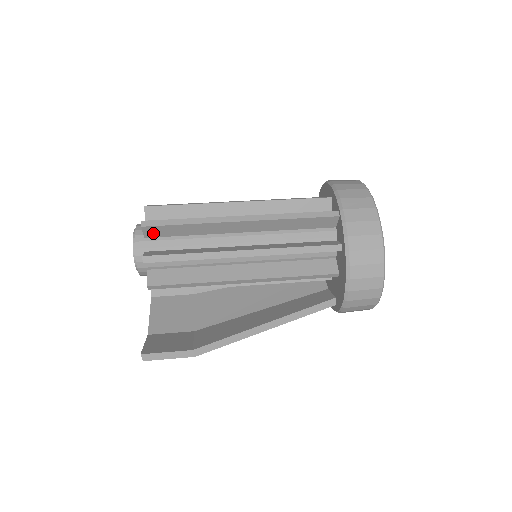
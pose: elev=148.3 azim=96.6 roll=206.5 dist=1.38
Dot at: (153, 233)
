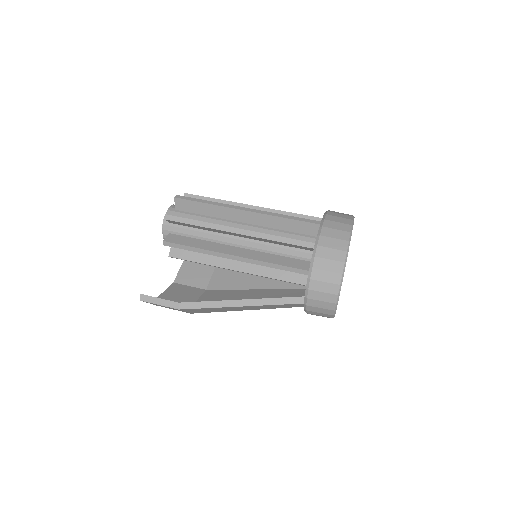
Dot at: (181, 206)
